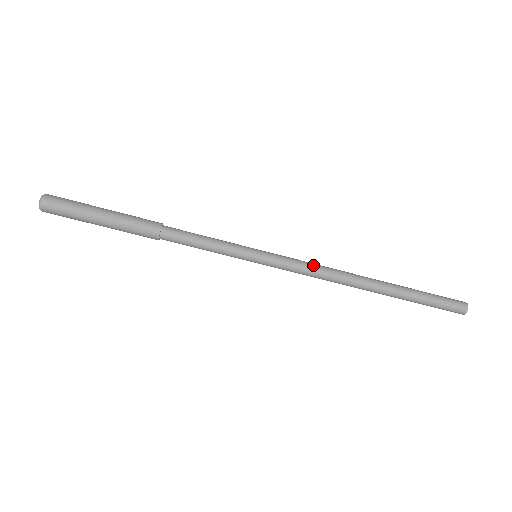
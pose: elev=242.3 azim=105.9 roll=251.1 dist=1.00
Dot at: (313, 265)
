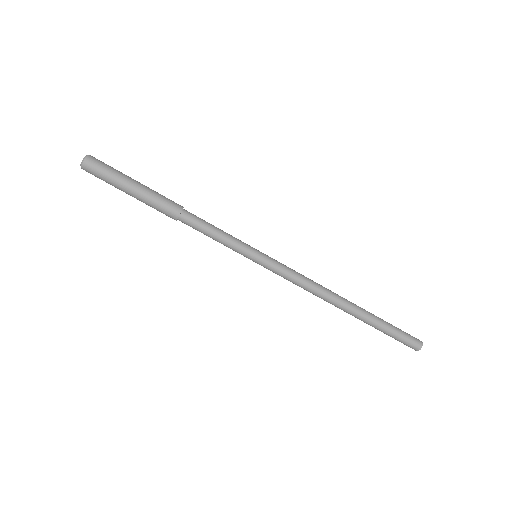
Dot at: (301, 275)
